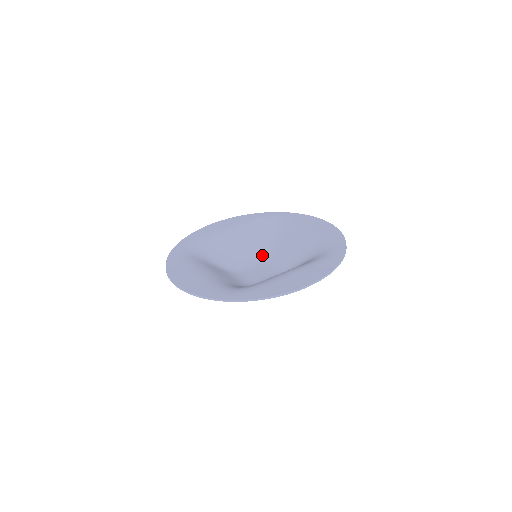
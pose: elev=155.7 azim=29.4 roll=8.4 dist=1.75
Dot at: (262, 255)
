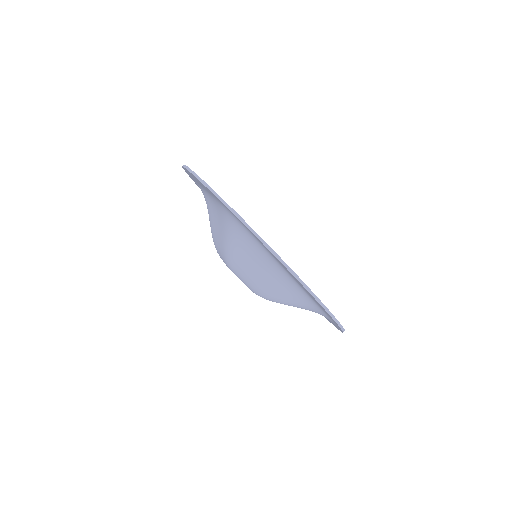
Dot at: occluded
